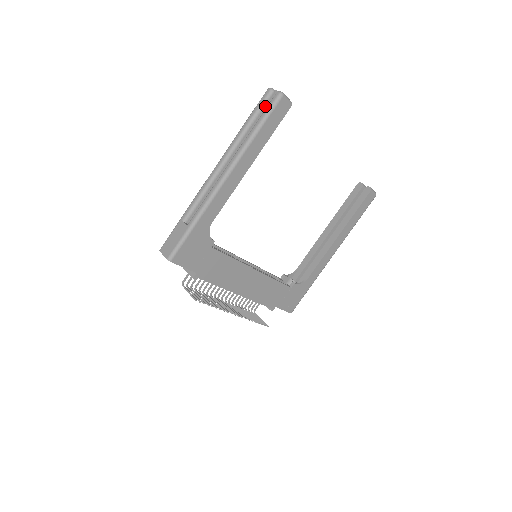
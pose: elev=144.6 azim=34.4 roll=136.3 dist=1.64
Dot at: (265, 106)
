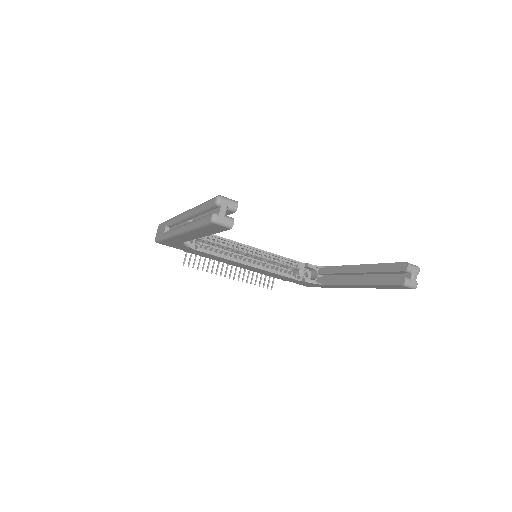
Dot at: (212, 209)
